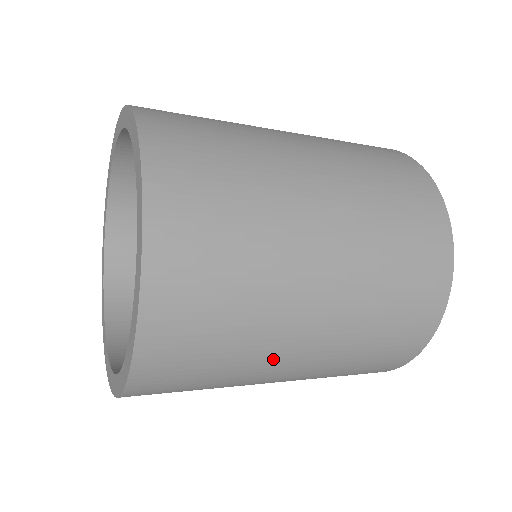
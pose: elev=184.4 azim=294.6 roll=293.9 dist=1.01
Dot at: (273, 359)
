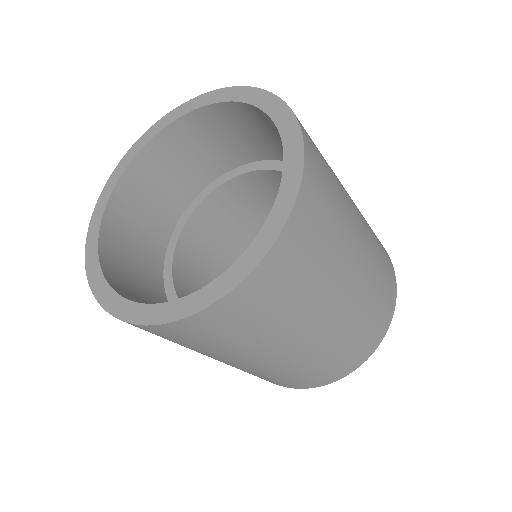
Dot at: (351, 212)
